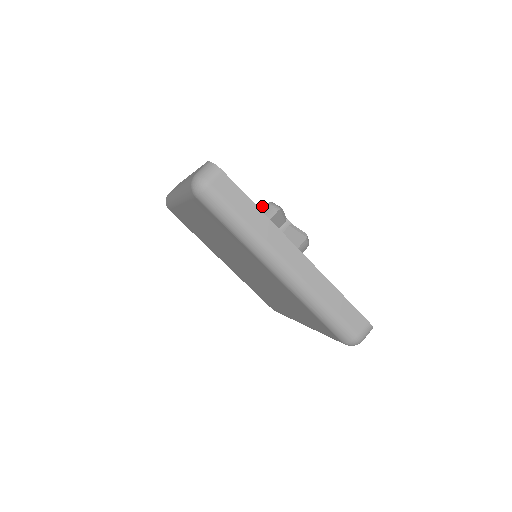
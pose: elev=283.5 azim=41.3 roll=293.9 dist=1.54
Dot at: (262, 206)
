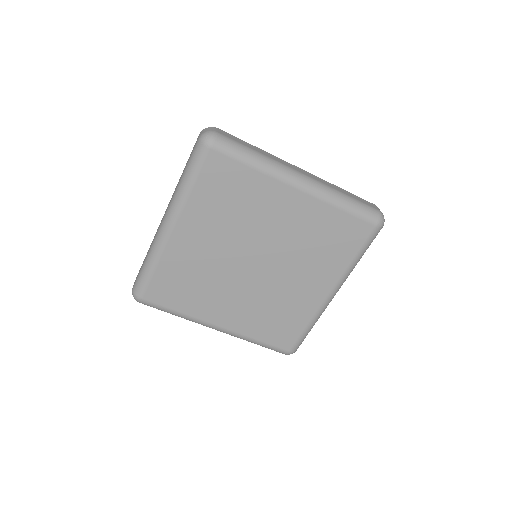
Dot at: occluded
